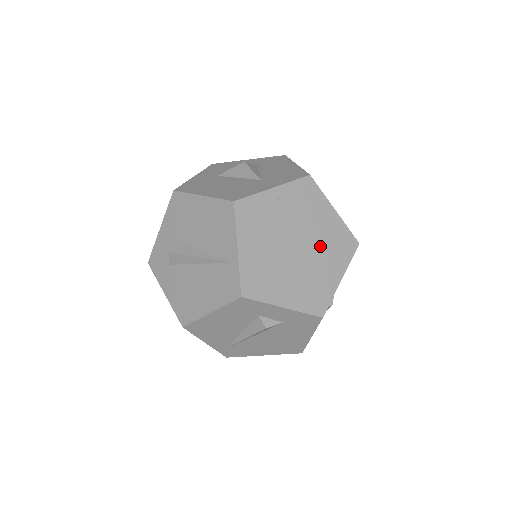
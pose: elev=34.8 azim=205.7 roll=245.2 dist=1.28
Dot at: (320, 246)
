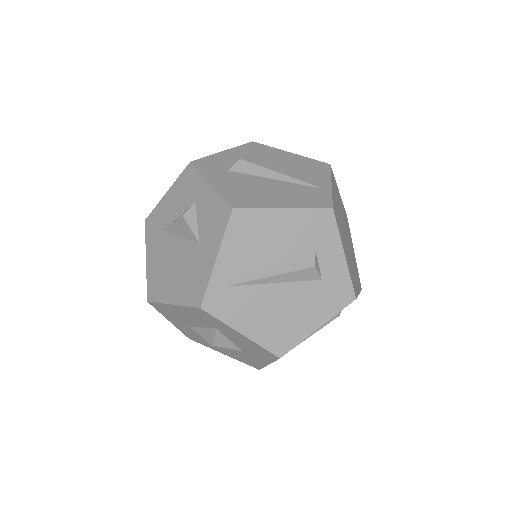
Dot at: (352, 257)
